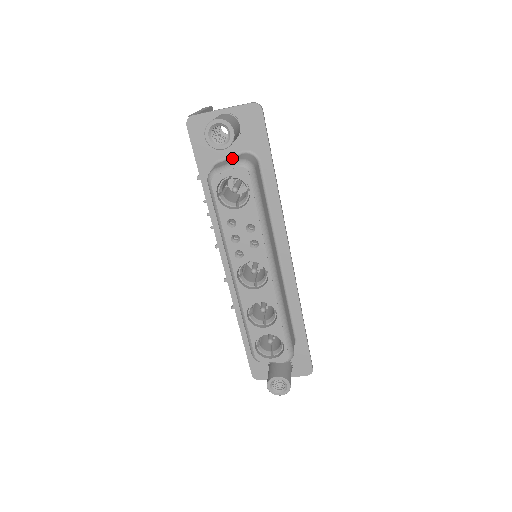
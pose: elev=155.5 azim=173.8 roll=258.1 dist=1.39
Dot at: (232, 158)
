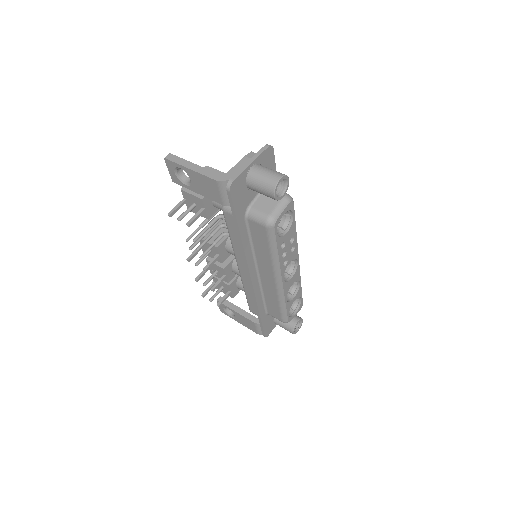
Dot at: (263, 197)
